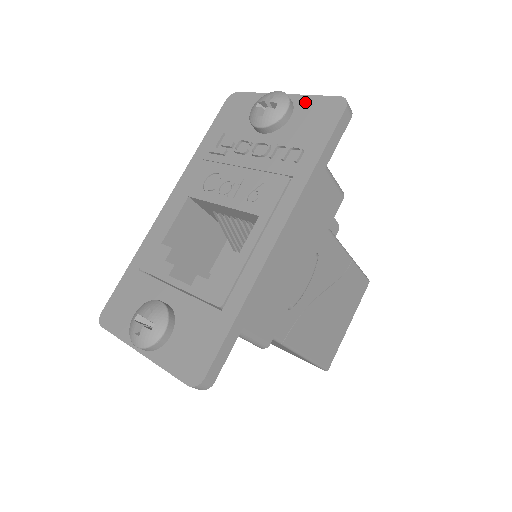
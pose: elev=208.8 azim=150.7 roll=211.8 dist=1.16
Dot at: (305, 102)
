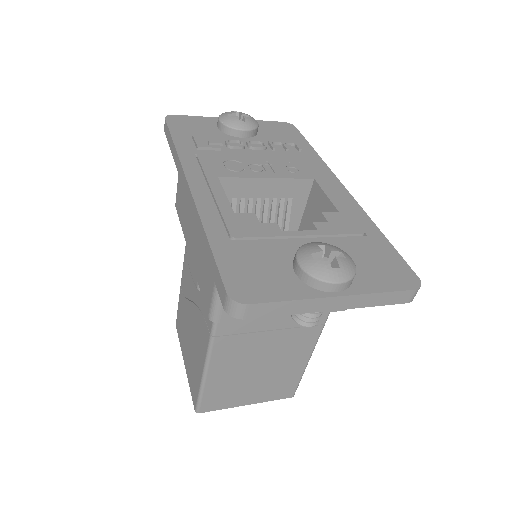
Dot at: (258, 123)
